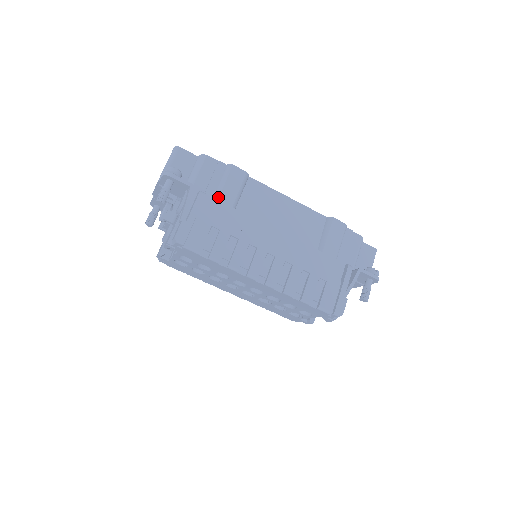
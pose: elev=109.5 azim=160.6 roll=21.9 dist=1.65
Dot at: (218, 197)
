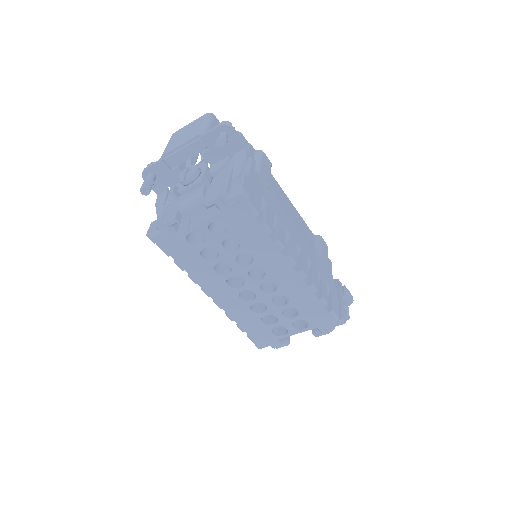
Dot at: (259, 172)
